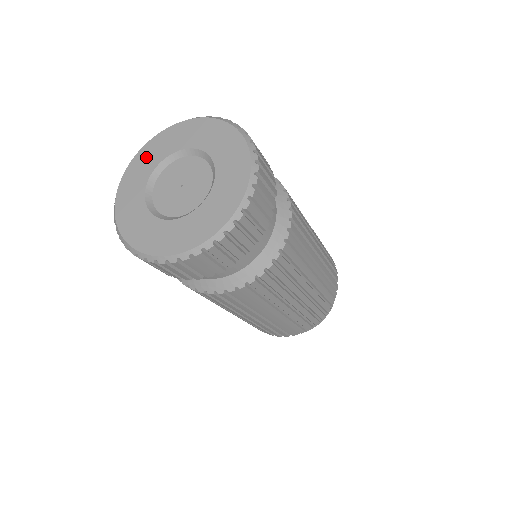
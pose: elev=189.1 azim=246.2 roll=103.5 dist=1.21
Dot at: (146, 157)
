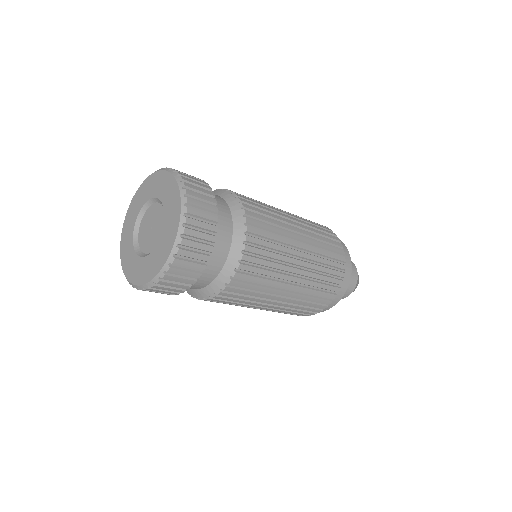
Dot at: (139, 196)
